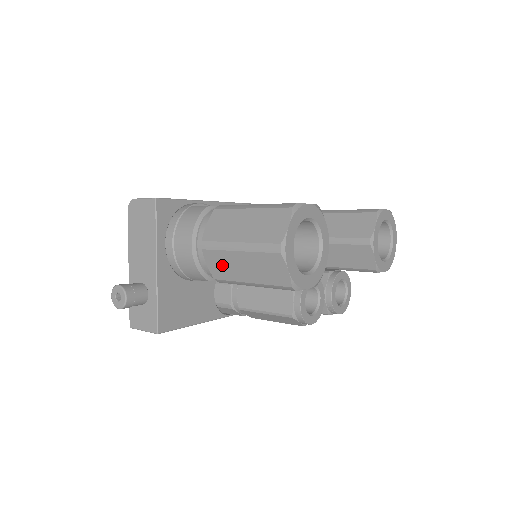
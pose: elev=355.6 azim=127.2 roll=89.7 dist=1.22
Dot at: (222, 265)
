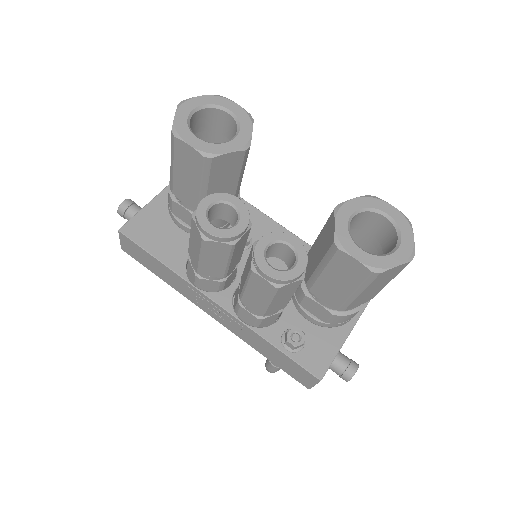
Dot at: occluded
